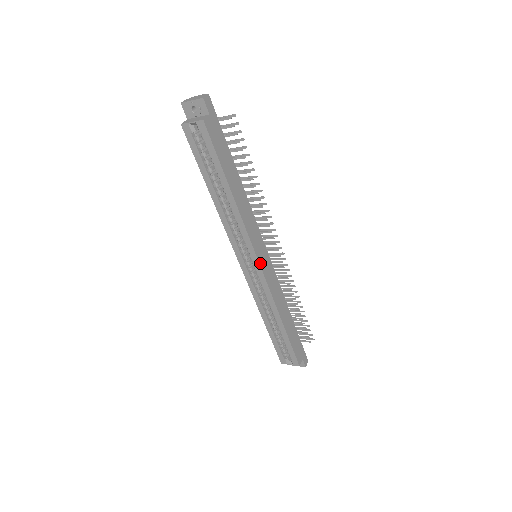
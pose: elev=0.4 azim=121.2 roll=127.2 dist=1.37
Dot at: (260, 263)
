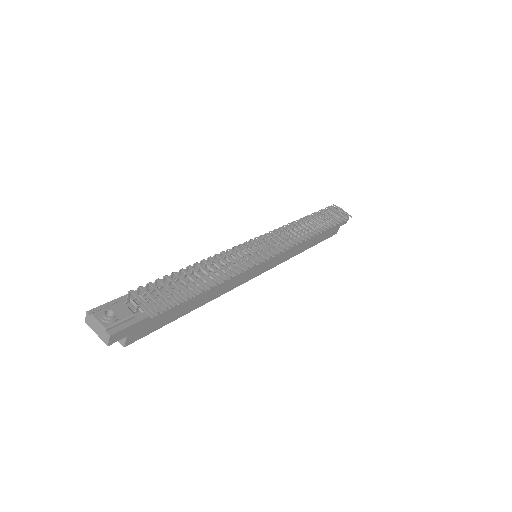
Dot at: (260, 273)
